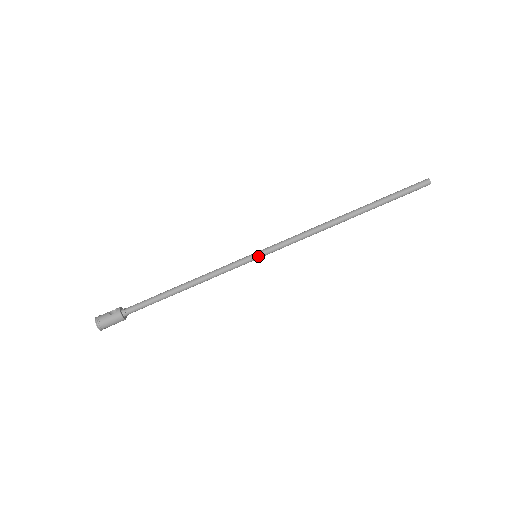
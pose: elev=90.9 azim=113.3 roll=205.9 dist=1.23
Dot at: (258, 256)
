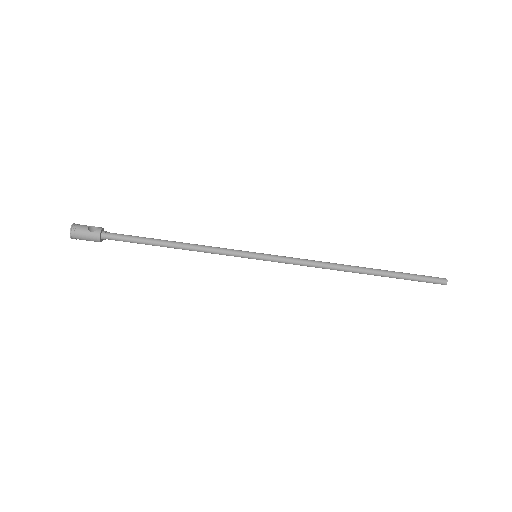
Dot at: (258, 258)
